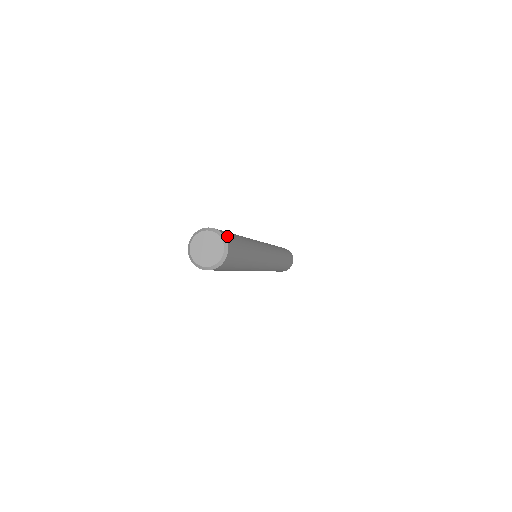
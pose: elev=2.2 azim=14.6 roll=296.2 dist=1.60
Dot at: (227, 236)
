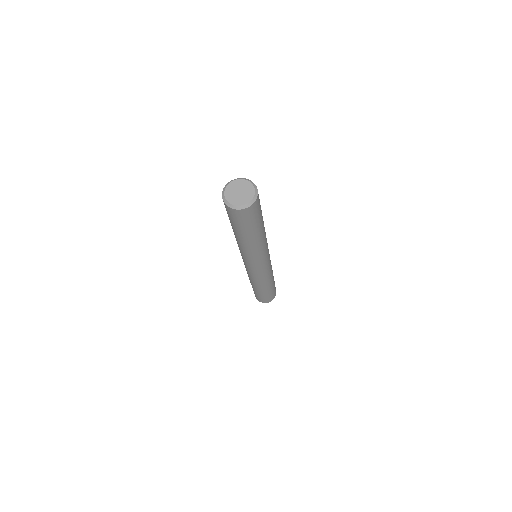
Dot at: occluded
